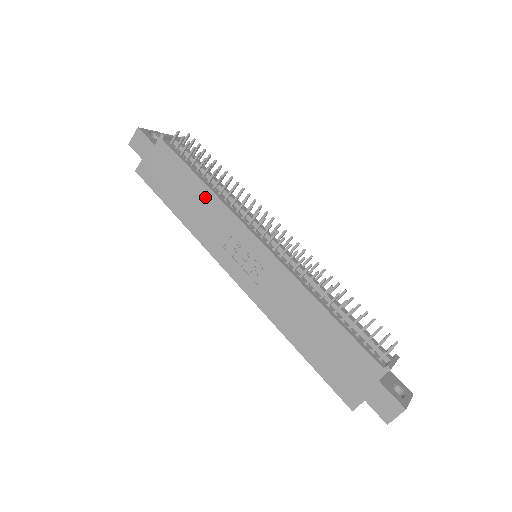
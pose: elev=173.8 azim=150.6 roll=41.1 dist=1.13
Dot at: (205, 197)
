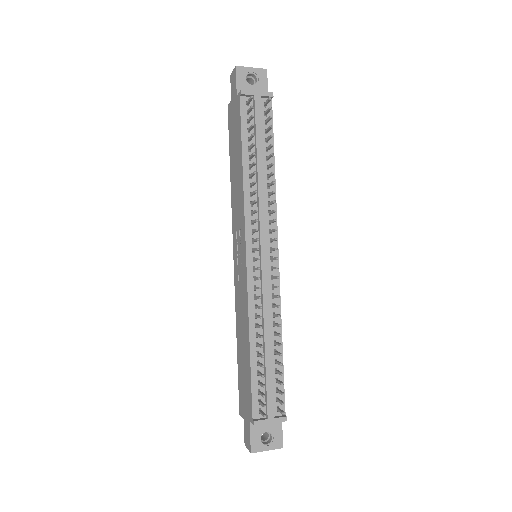
Dot at: (240, 180)
